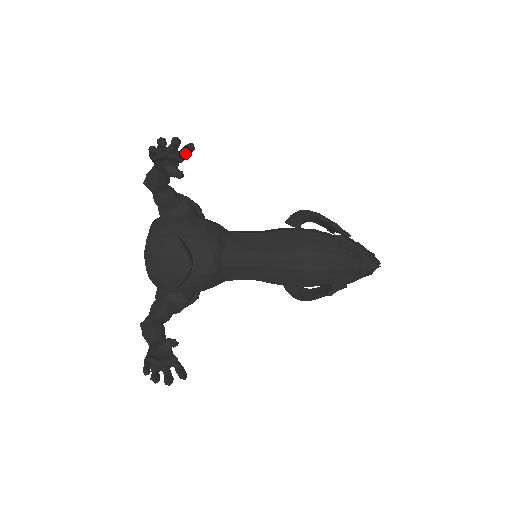
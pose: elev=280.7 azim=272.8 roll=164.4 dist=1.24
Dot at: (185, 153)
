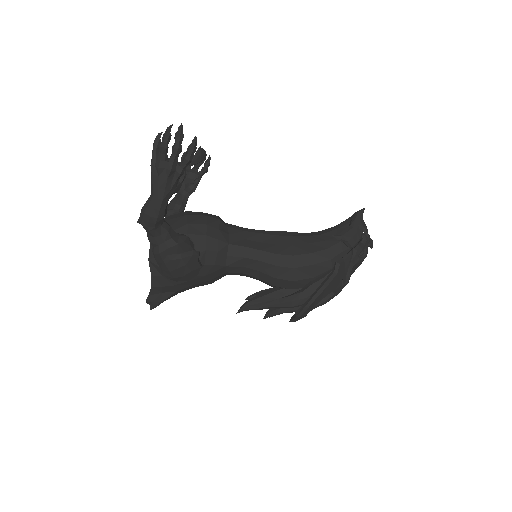
Dot at: (203, 169)
